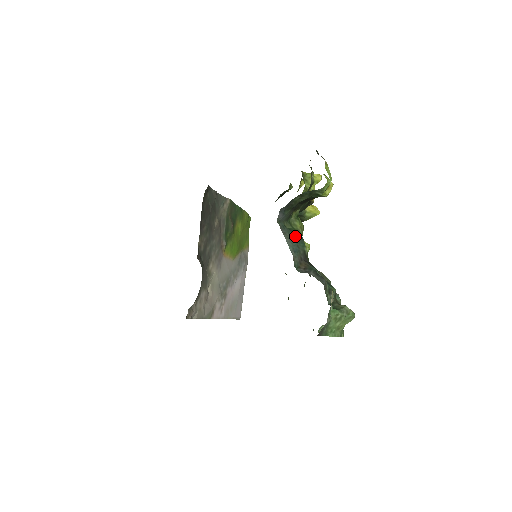
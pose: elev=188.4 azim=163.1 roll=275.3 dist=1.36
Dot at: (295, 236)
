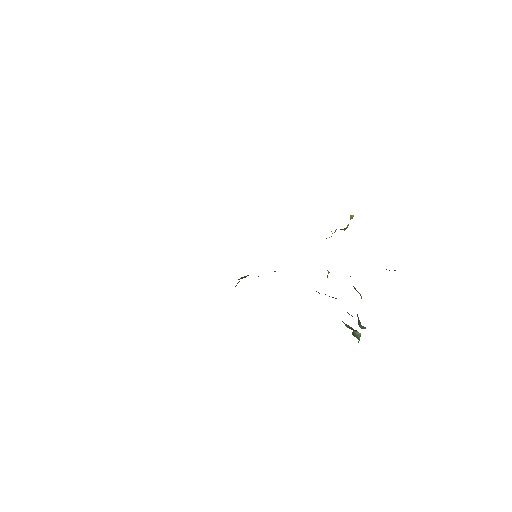
Dot at: (361, 298)
